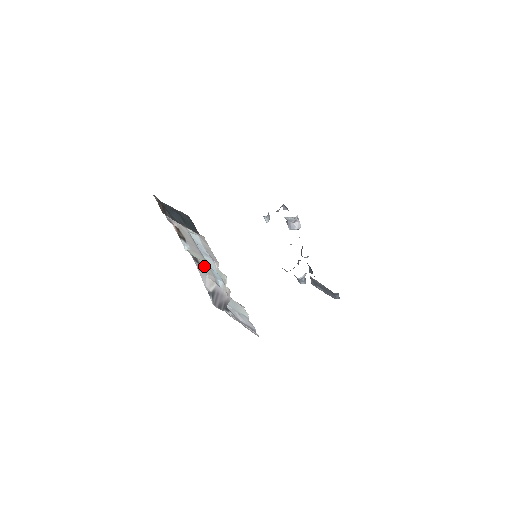
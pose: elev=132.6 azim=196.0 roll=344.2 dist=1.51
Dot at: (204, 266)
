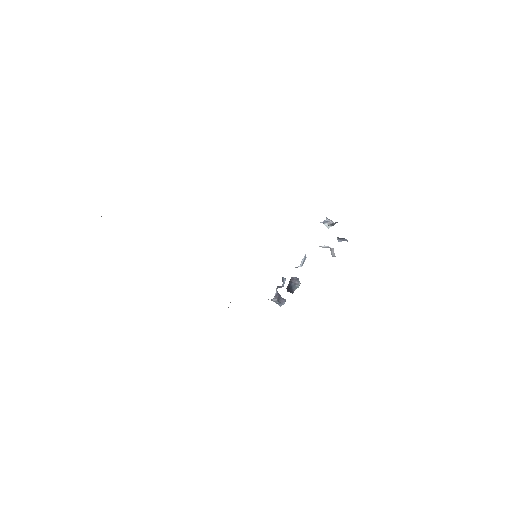
Dot at: occluded
